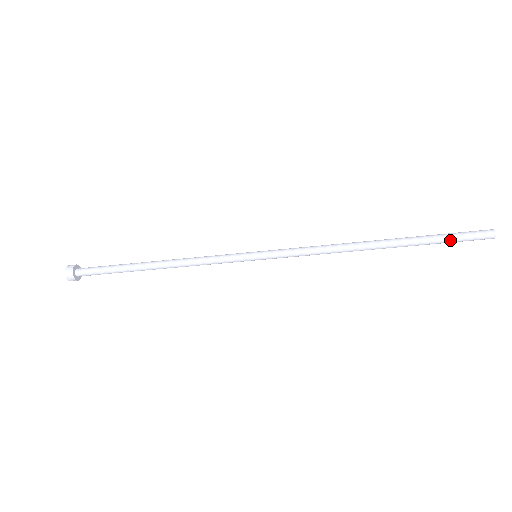
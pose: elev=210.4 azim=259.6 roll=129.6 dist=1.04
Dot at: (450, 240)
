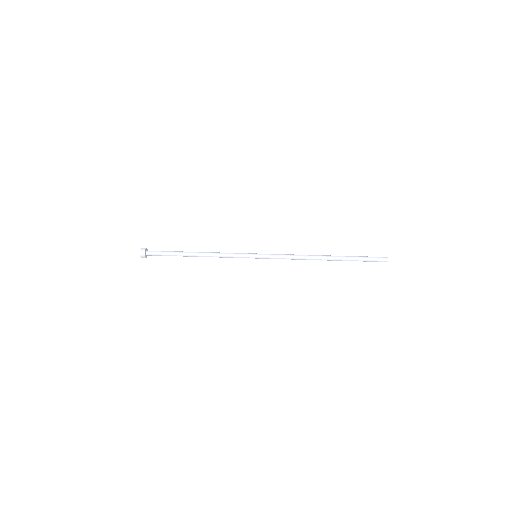
Dot at: (364, 260)
